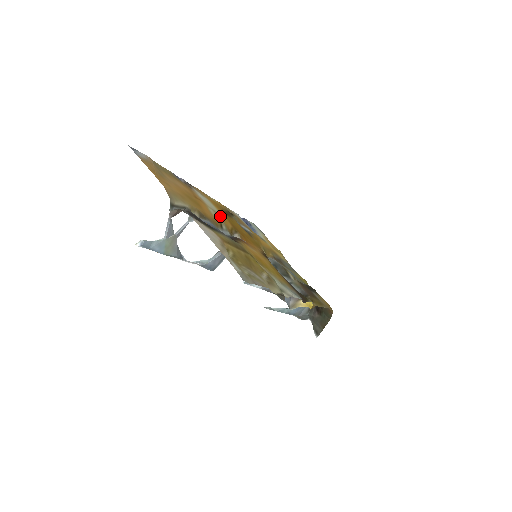
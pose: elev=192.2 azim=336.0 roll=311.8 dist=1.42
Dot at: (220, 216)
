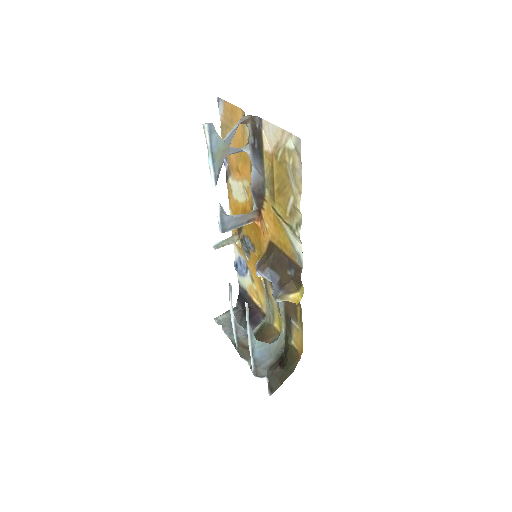
Dot at: (247, 196)
